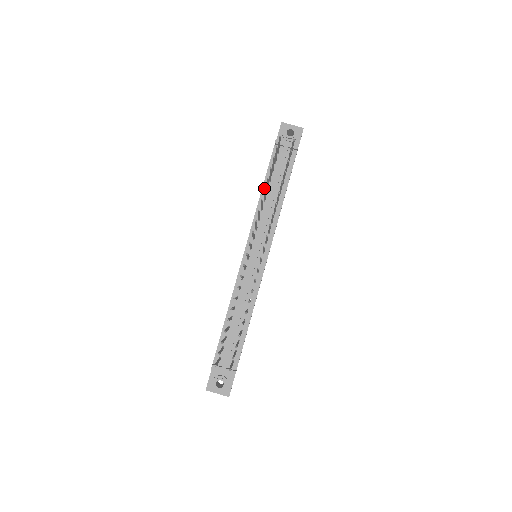
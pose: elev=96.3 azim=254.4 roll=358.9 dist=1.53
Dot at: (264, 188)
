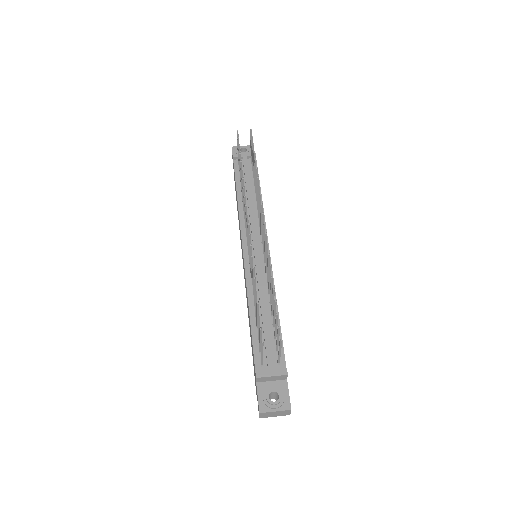
Dot at: (238, 193)
